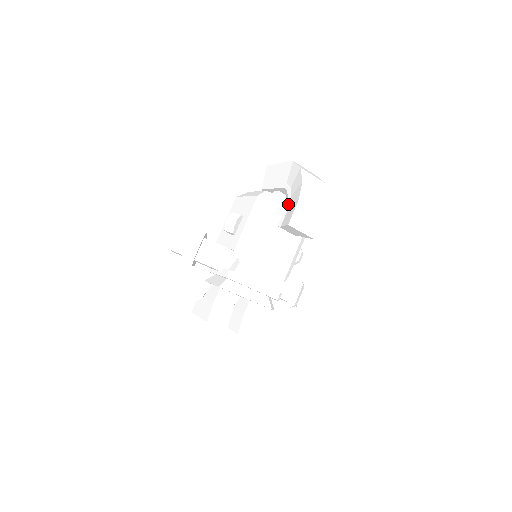
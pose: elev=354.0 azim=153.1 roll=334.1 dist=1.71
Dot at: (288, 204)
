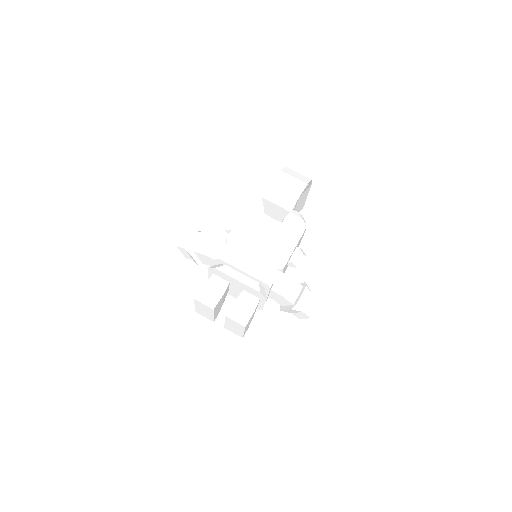
Dot at: occluded
